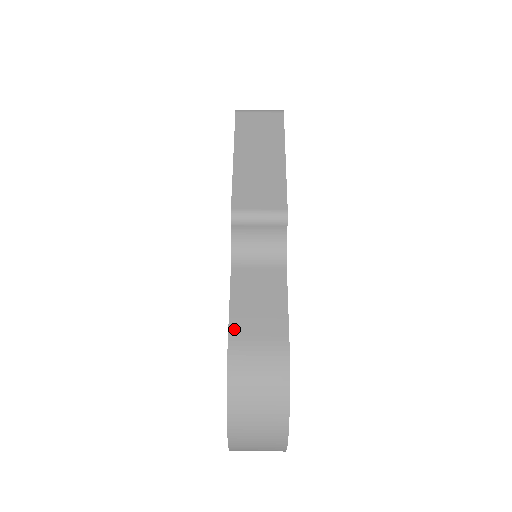
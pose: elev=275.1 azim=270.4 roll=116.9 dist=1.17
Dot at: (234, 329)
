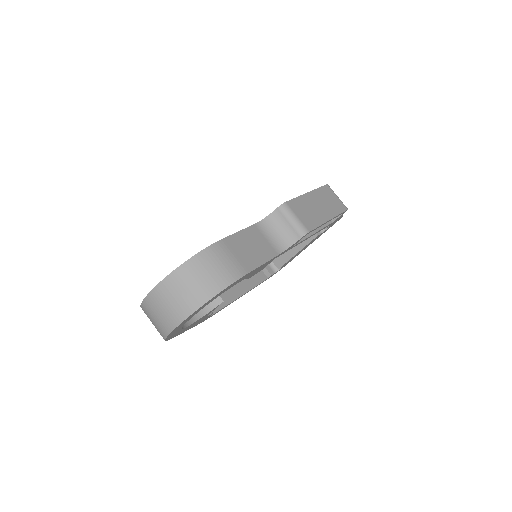
Dot at: (229, 240)
